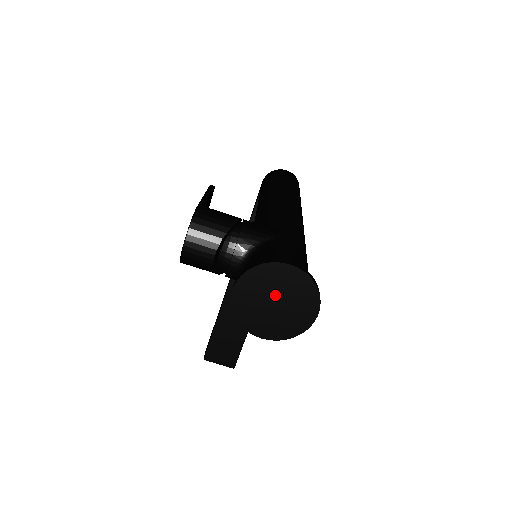
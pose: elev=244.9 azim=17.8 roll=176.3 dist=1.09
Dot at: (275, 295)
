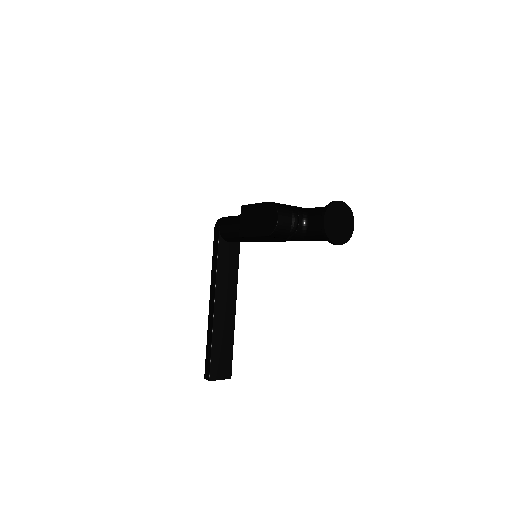
Dot at: (339, 219)
